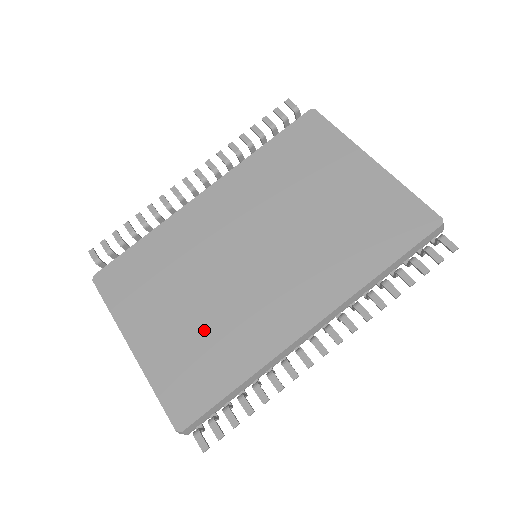
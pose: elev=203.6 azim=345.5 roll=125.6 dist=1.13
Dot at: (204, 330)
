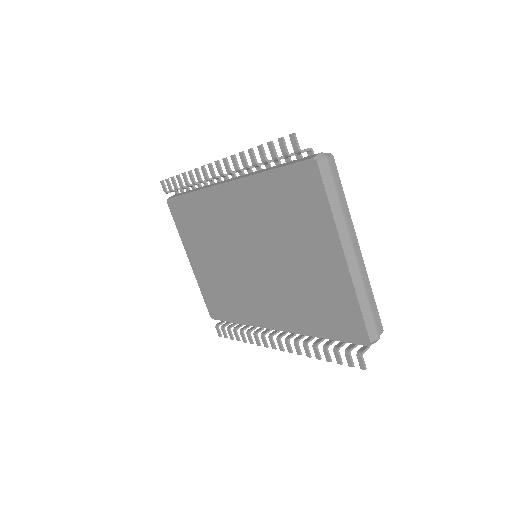
Dot at: (222, 283)
